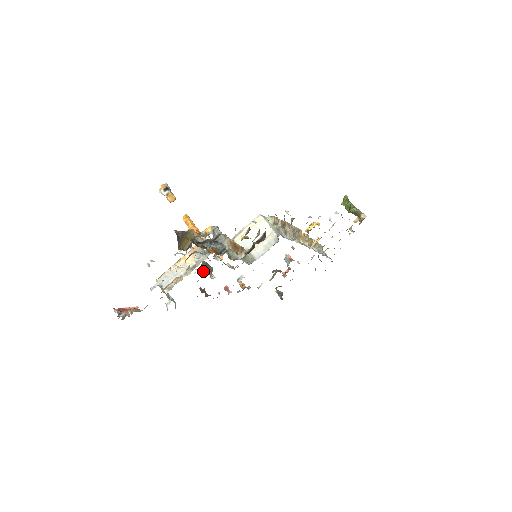
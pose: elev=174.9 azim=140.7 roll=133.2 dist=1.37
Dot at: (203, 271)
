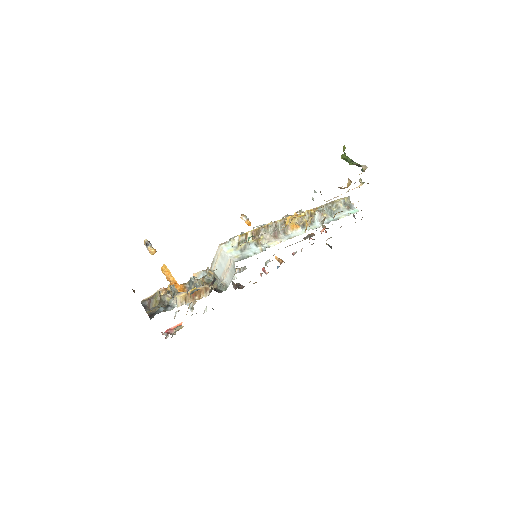
Dot at: occluded
